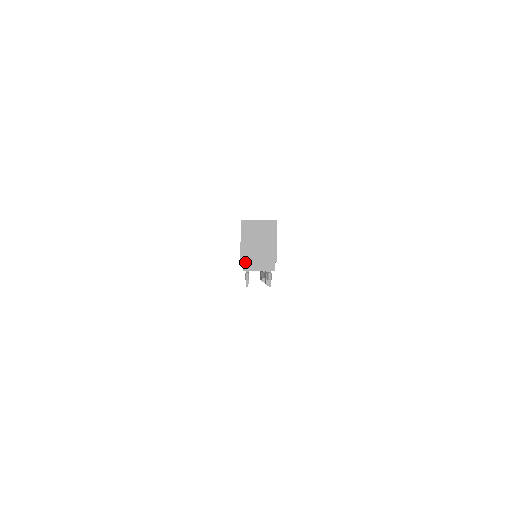
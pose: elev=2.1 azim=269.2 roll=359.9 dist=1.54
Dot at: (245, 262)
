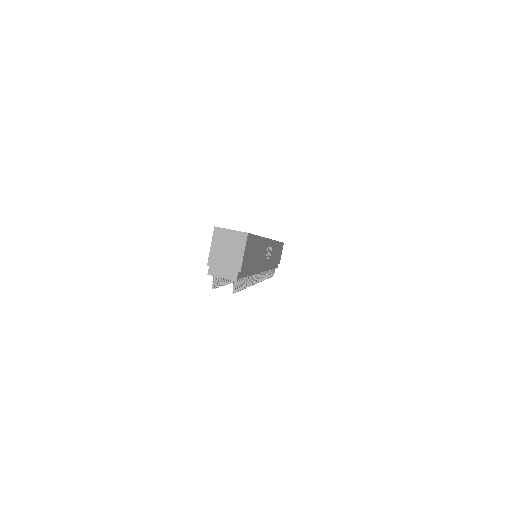
Dot at: (211, 267)
